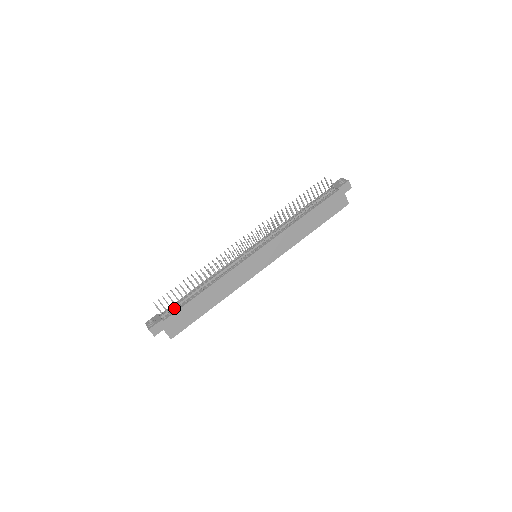
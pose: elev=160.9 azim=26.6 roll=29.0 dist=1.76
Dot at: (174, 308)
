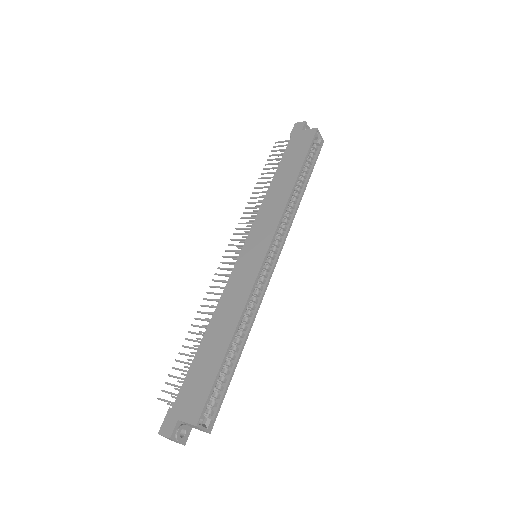
Dot at: occluded
